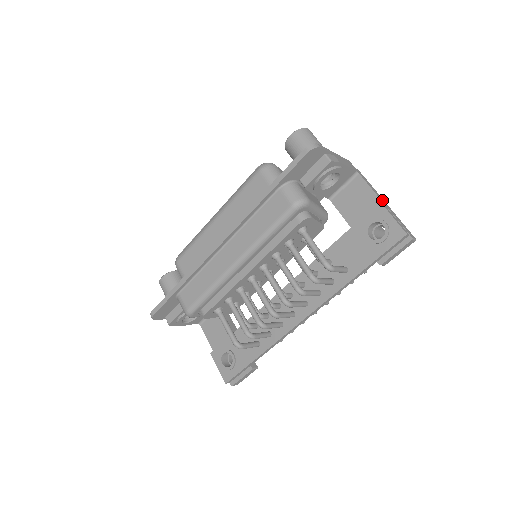
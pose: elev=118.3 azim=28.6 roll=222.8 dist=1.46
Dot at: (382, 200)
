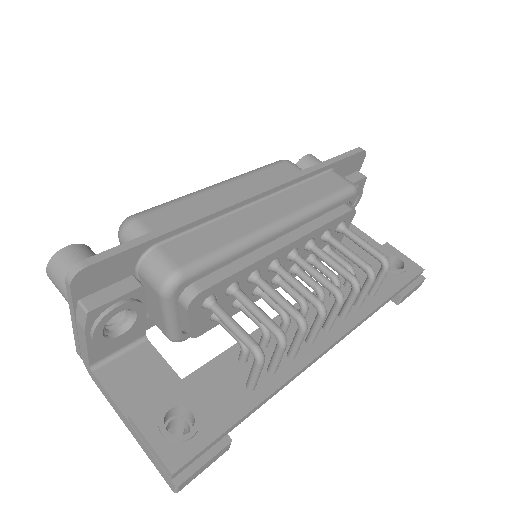
Dot at: occluded
